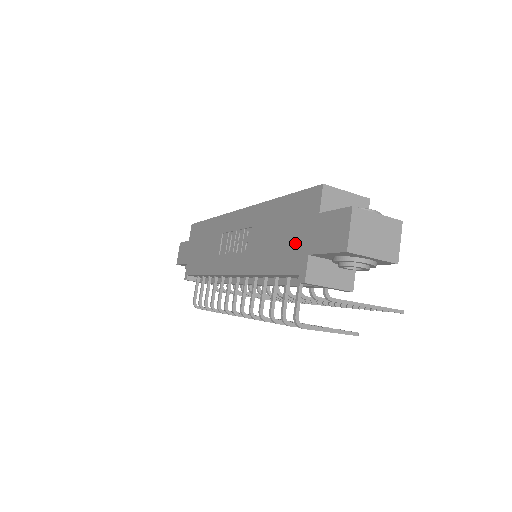
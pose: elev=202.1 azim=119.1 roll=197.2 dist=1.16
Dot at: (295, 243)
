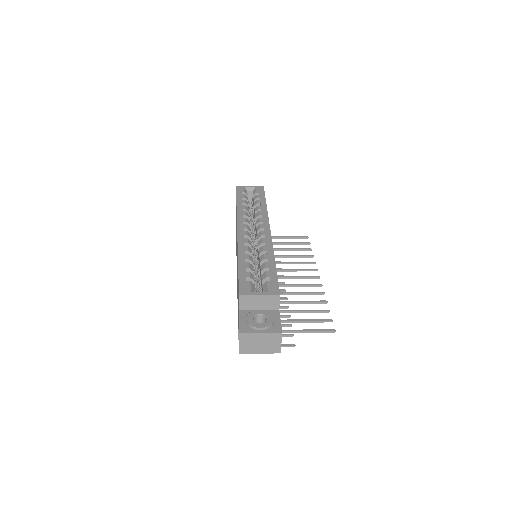
Dot at: occluded
